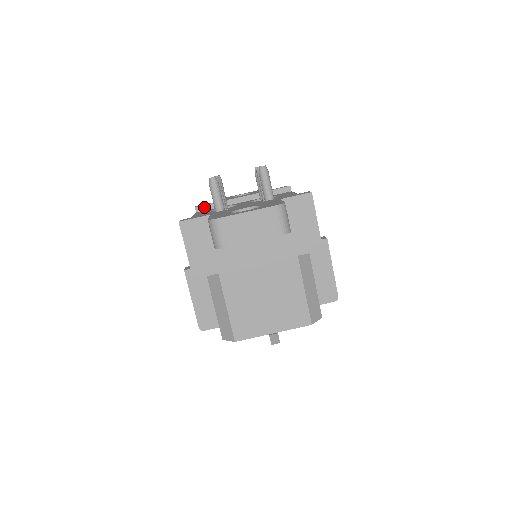
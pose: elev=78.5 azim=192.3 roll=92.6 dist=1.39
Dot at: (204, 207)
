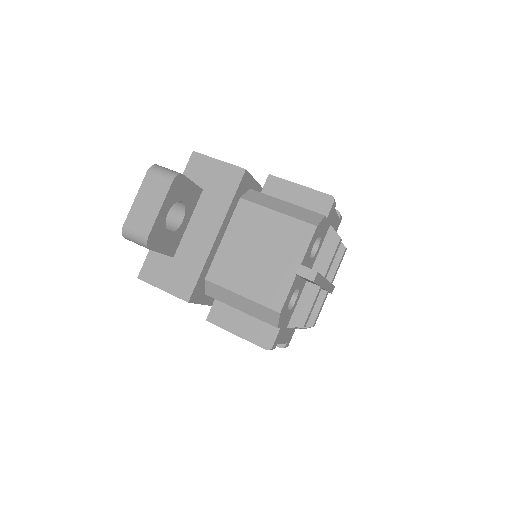
Dot at: occluded
